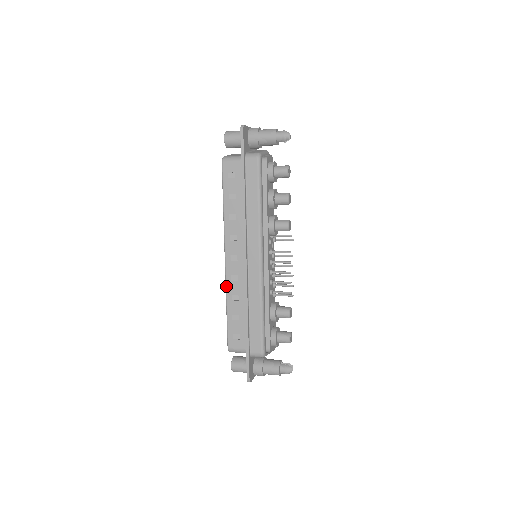
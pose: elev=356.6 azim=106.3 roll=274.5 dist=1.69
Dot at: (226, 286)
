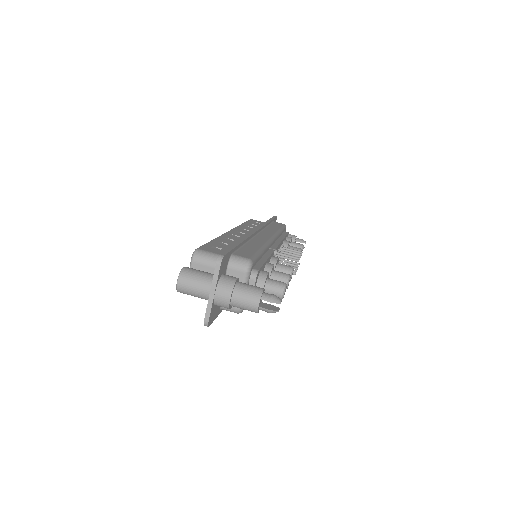
Dot at: occluded
